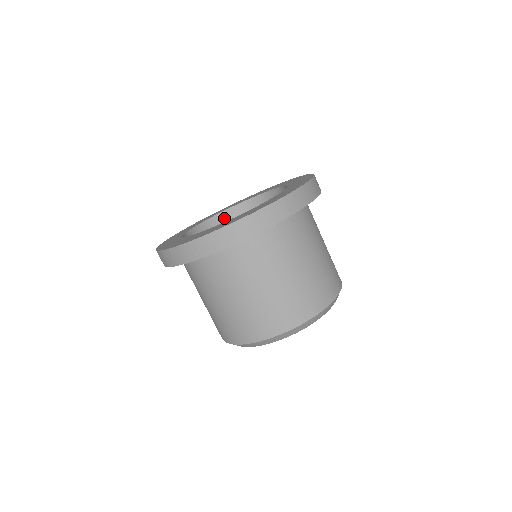
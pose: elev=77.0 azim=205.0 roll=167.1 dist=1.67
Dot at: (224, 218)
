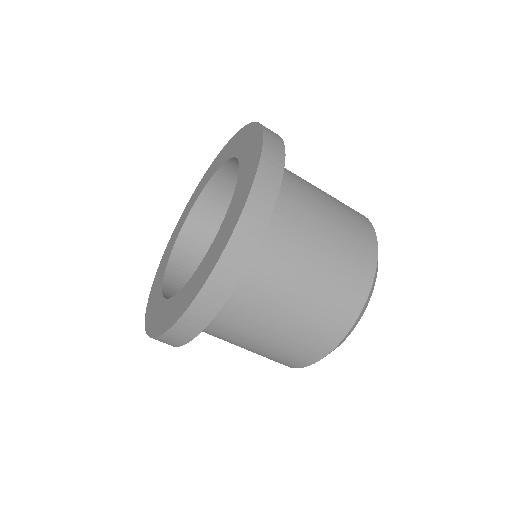
Dot at: (180, 253)
